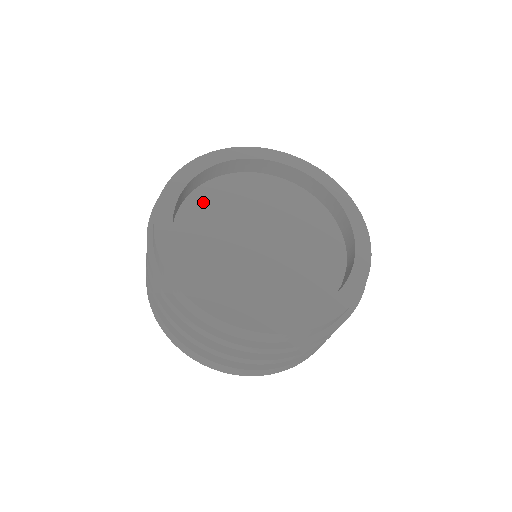
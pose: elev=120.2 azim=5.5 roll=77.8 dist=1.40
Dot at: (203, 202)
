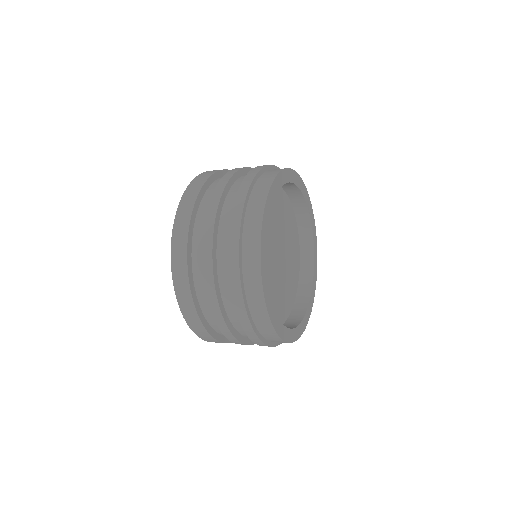
Dot at: occluded
